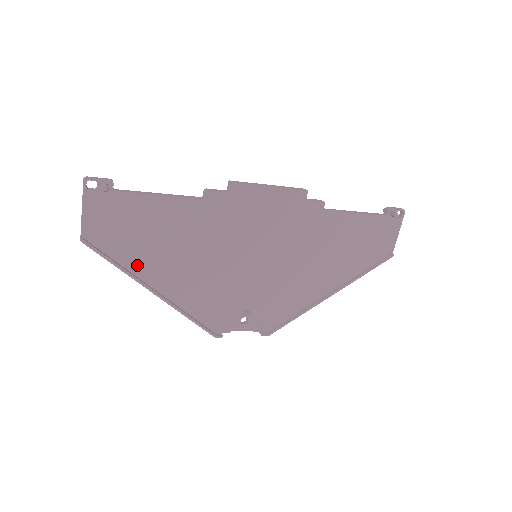
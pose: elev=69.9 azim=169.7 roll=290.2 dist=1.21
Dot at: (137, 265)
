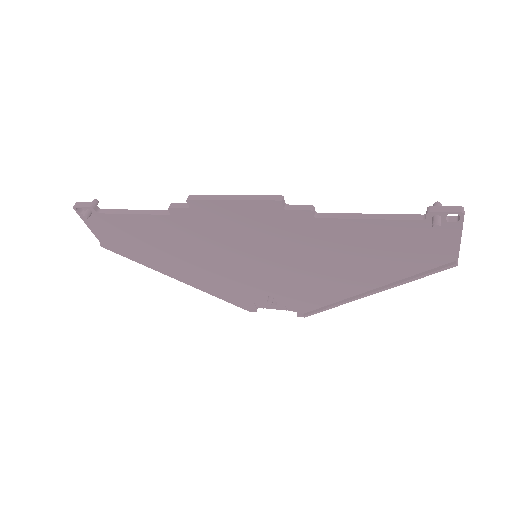
Dot at: (152, 260)
